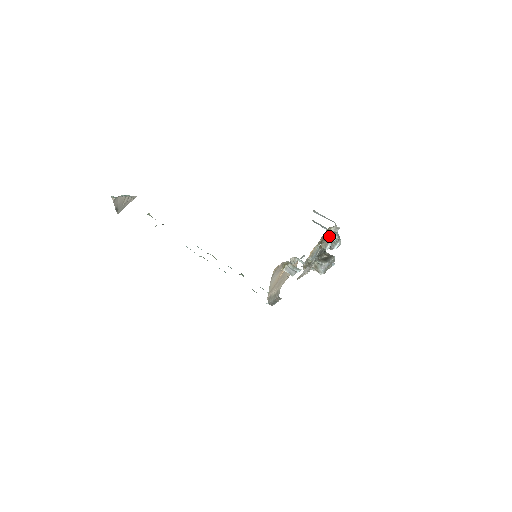
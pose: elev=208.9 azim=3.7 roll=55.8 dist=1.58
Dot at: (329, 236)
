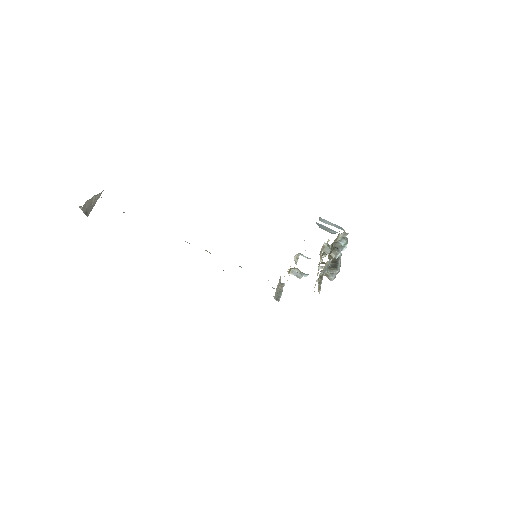
Dot at: (337, 241)
